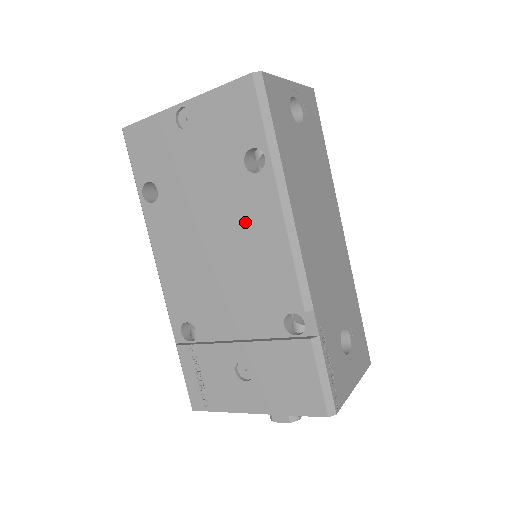
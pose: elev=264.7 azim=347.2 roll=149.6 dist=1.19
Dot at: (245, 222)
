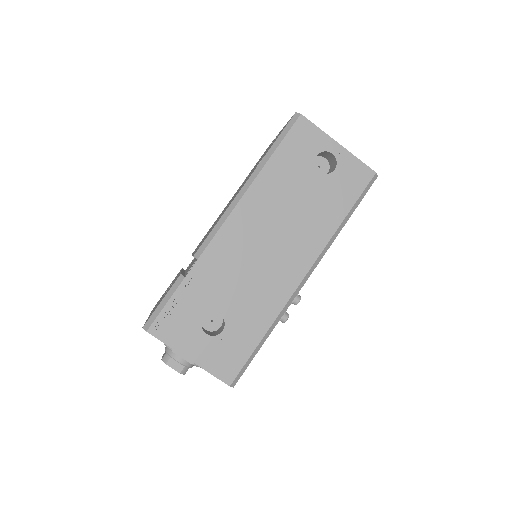
Dot at: occluded
